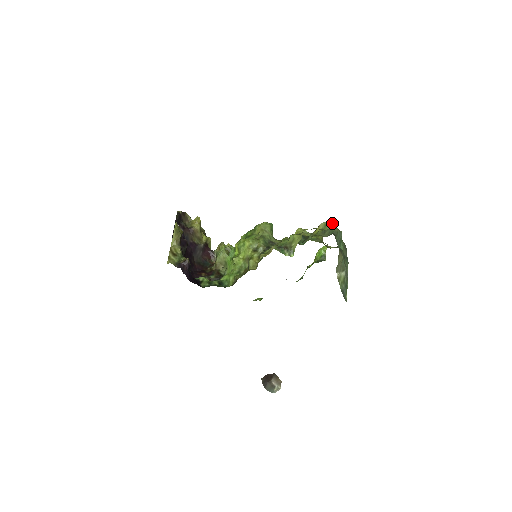
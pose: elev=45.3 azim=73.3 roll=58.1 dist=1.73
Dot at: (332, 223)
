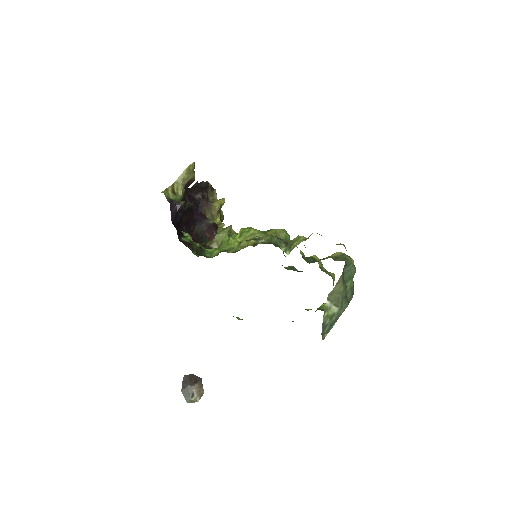
Dot at: occluded
